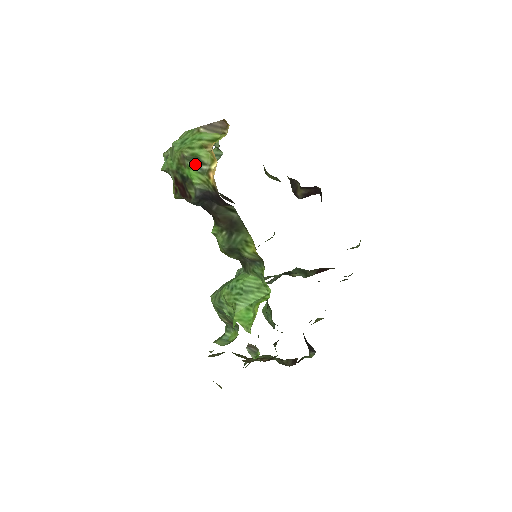
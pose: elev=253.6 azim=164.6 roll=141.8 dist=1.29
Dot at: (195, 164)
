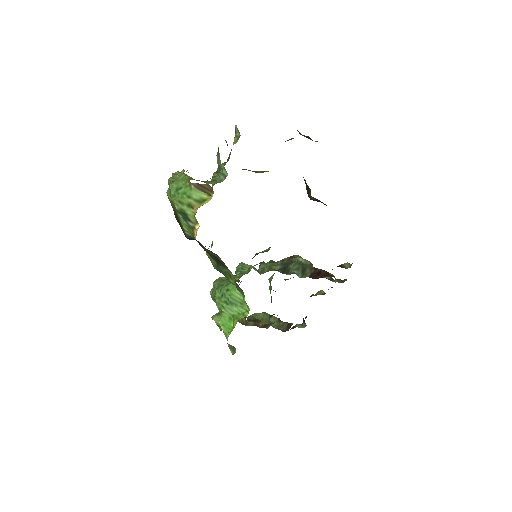
Dot at: (184, 218)
